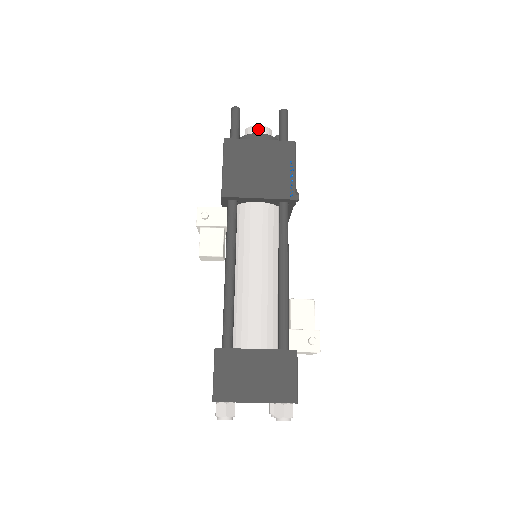
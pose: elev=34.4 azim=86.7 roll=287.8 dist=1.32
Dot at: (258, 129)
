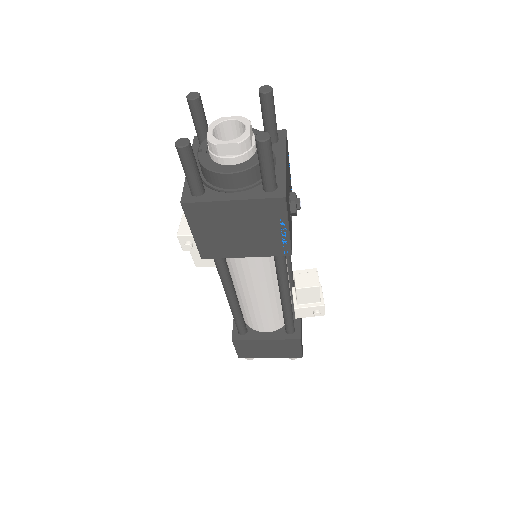
Dot at: (227, 149)
